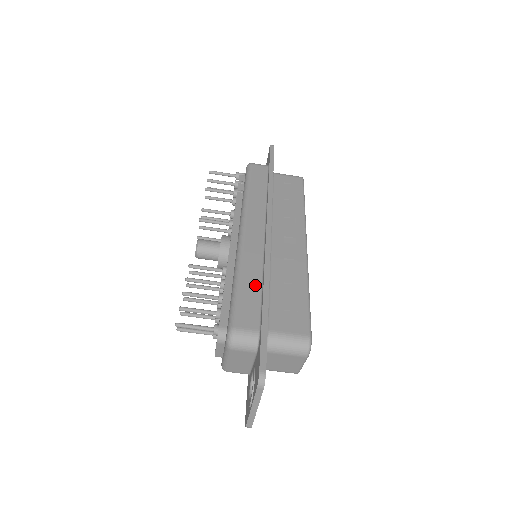
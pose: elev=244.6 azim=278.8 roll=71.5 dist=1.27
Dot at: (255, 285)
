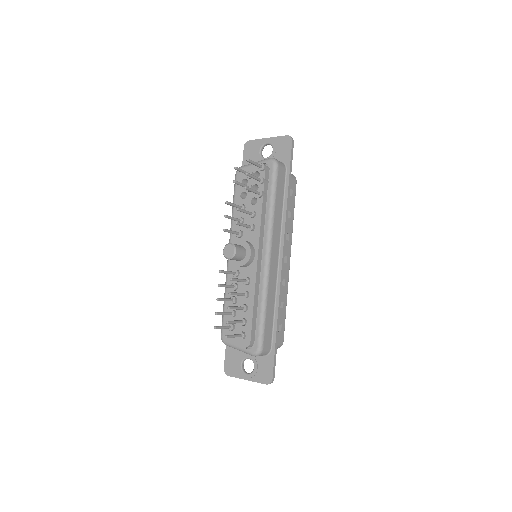
Dot at: (272, 311)
